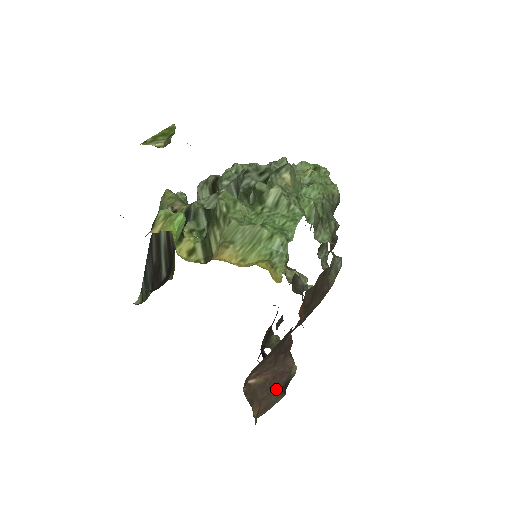
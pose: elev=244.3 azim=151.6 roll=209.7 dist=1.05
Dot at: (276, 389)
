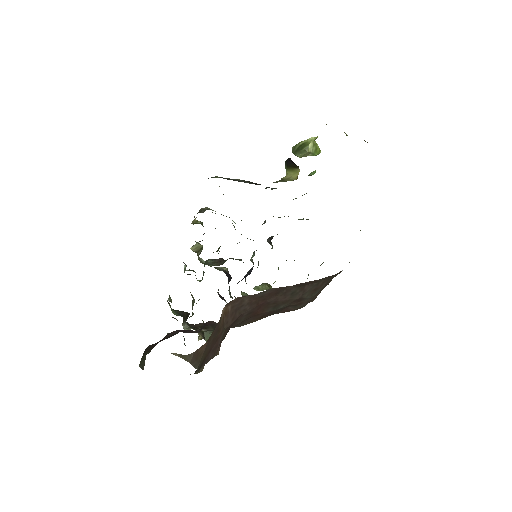
Dot at: (207, 353)
